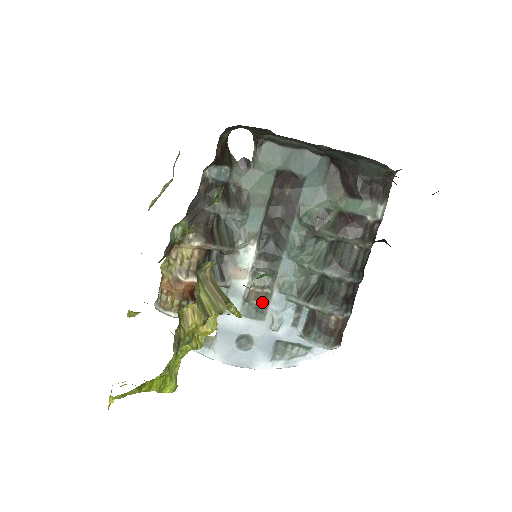
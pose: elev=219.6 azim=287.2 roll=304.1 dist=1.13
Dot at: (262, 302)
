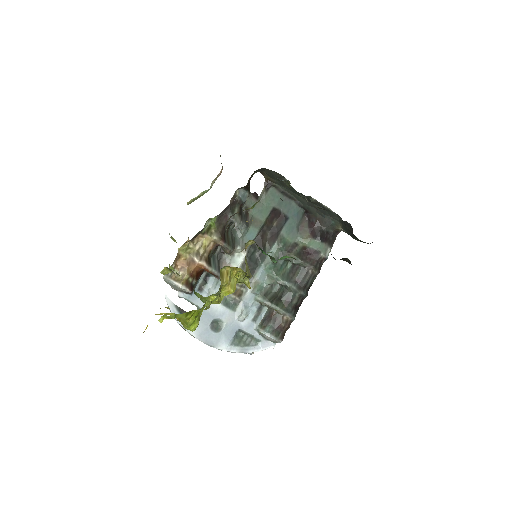
Dot at: (237, 297)
